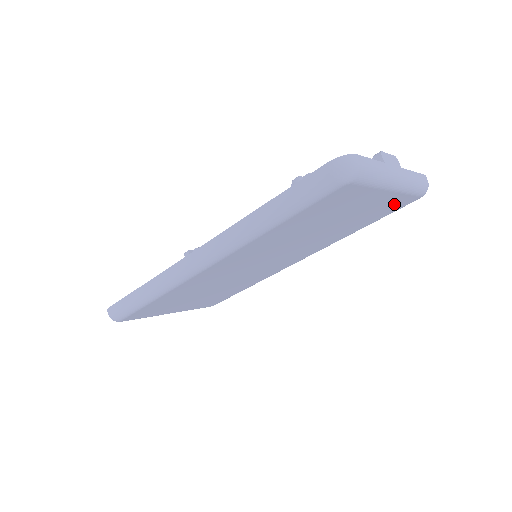
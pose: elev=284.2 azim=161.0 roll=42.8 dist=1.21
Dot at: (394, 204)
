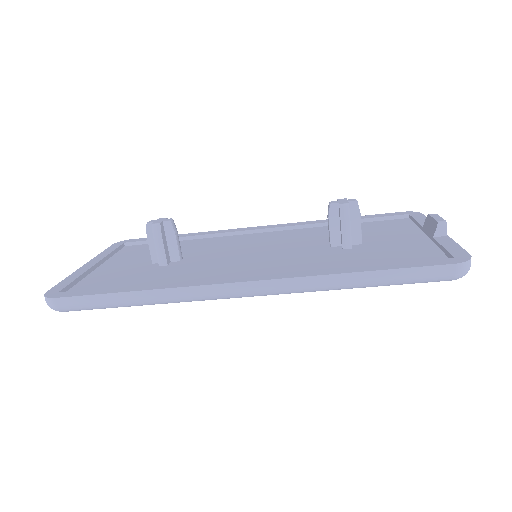
Dot at: occluded
